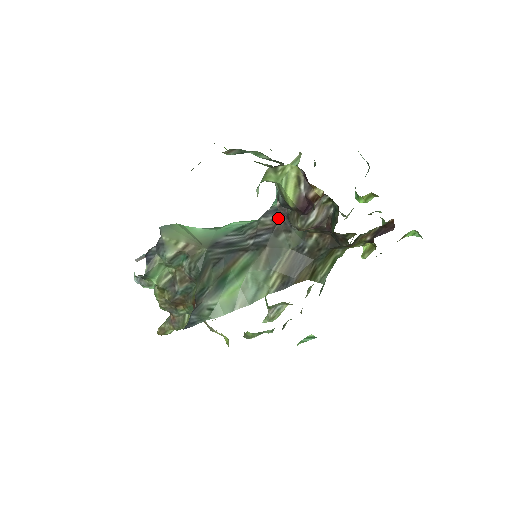
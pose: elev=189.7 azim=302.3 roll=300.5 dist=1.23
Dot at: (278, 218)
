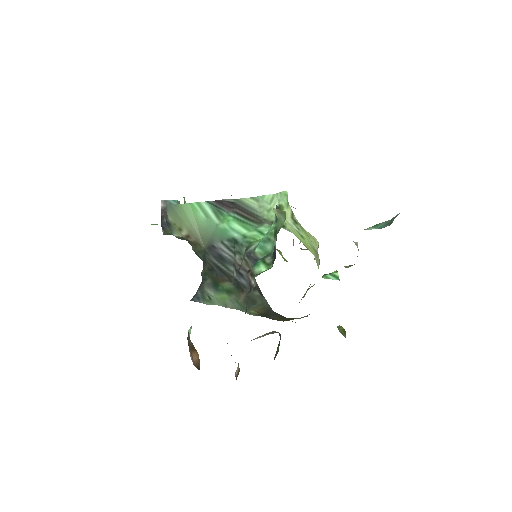
Dot at: occluded
